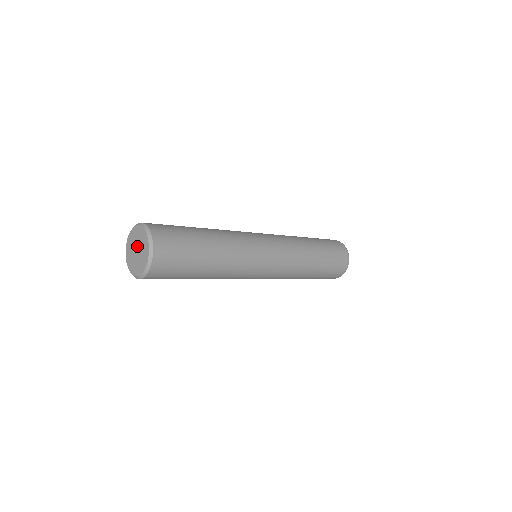
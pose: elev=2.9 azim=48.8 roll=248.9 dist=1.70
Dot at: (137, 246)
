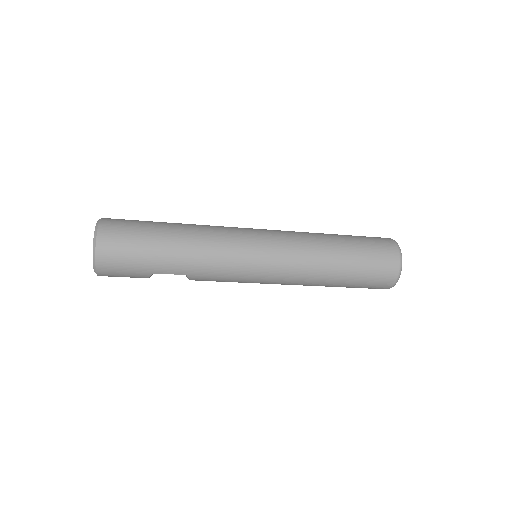
Dot at: occluded
